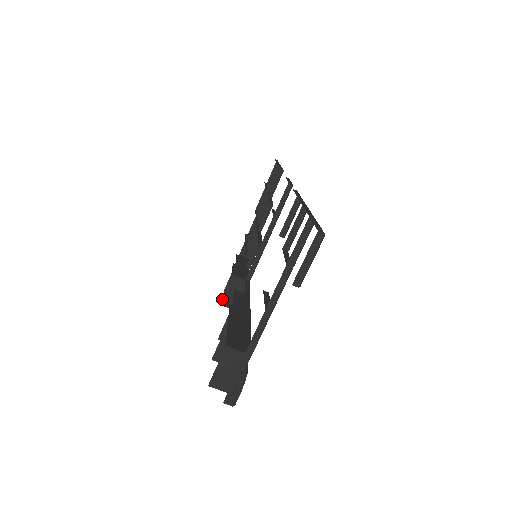
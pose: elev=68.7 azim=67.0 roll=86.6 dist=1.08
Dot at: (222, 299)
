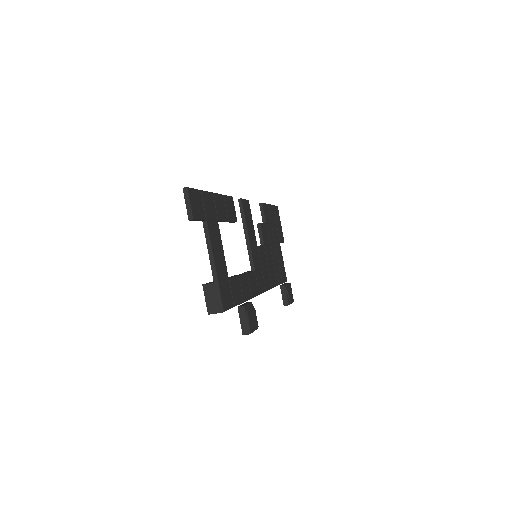
Dot at: occluded
